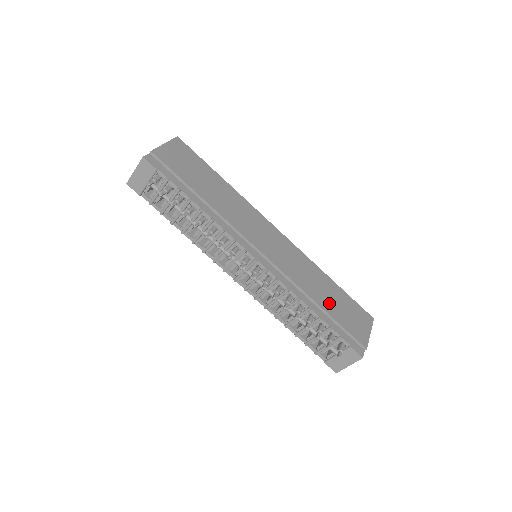
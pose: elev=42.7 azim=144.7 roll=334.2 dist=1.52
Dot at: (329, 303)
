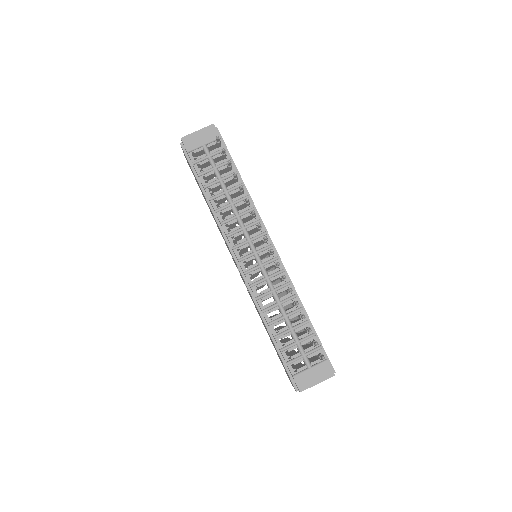
Dot at: occluded
